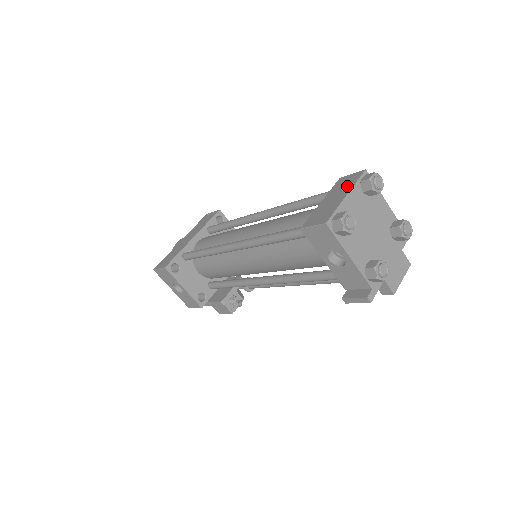
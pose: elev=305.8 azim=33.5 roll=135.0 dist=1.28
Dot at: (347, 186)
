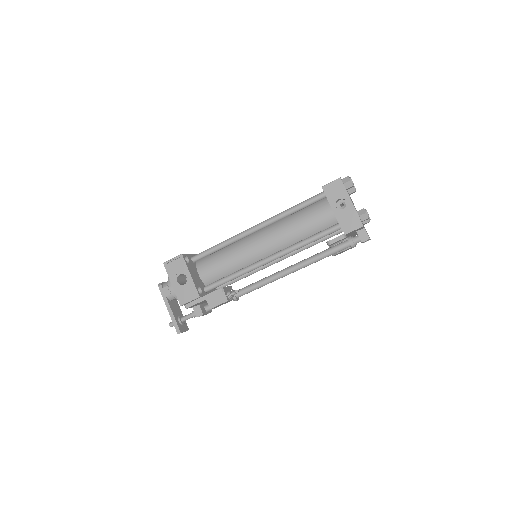
Dot at: occluded
